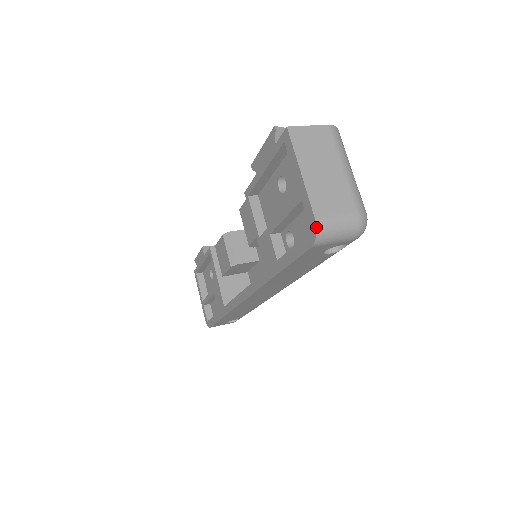
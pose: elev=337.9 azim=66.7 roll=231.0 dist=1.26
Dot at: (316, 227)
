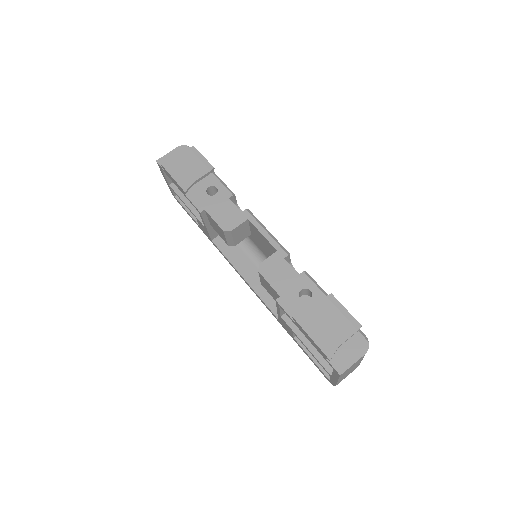
Dot at: occluded
